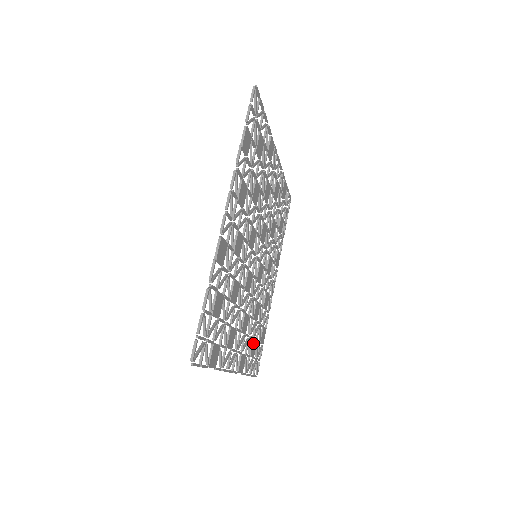
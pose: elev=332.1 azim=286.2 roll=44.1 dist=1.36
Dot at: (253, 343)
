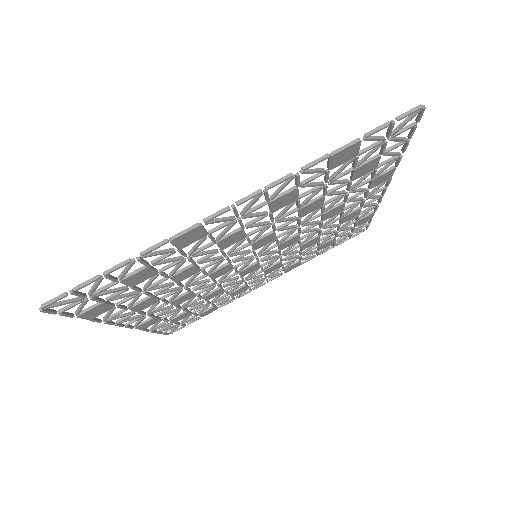
Dot at: (184, 314)
